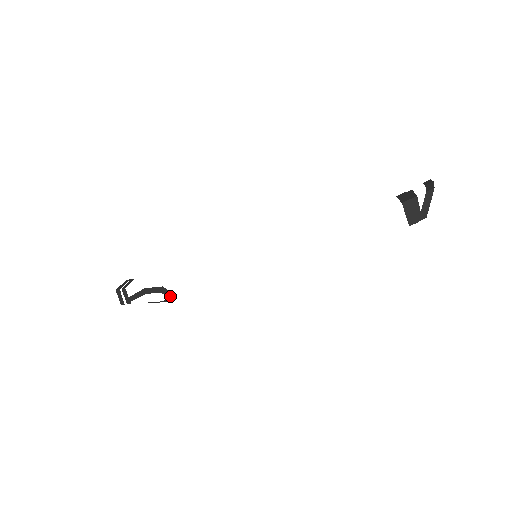
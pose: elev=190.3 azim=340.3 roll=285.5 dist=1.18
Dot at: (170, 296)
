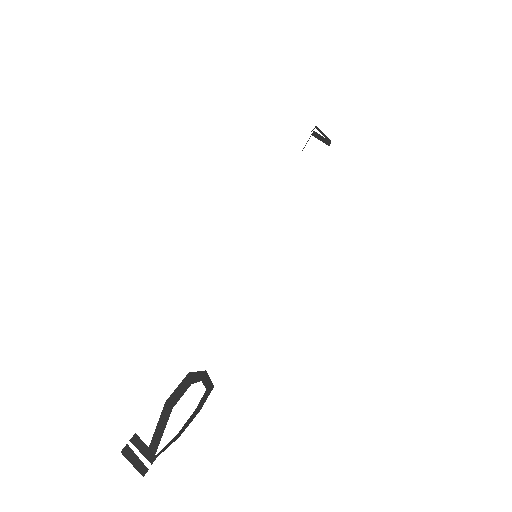
Dot at: (206, 380)
